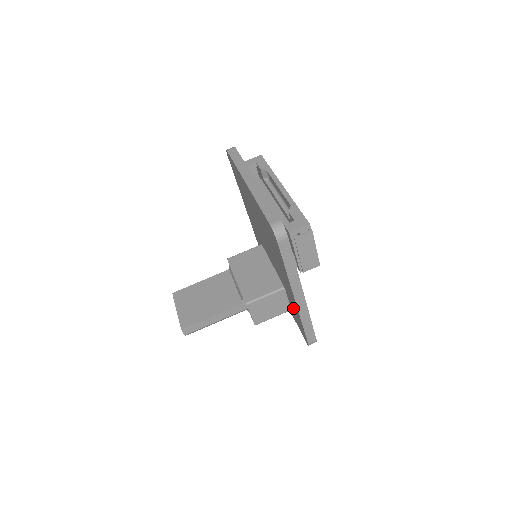
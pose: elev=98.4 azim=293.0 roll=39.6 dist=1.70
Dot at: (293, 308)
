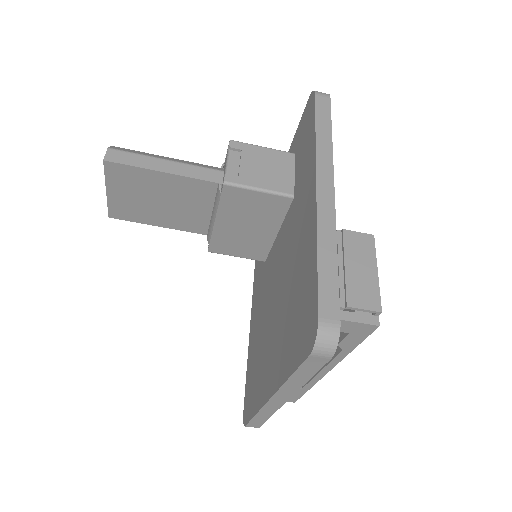
Dot at: occluded
